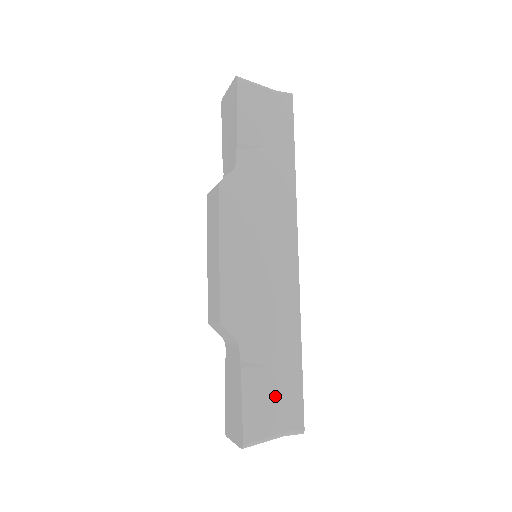
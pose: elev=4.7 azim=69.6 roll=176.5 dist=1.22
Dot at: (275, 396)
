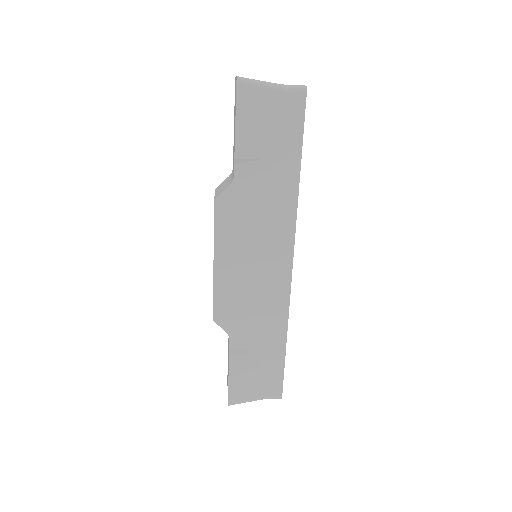
Dot at: (258, 374)
